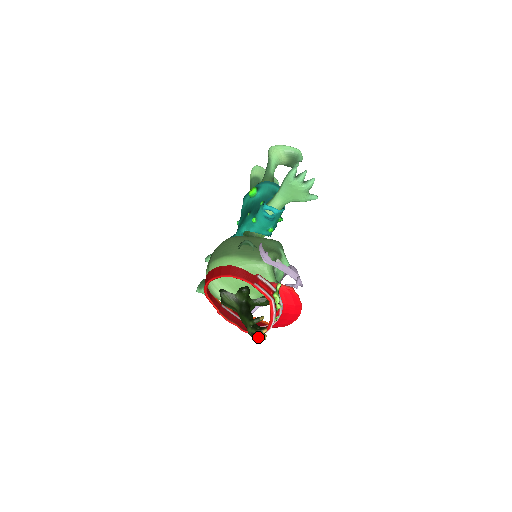
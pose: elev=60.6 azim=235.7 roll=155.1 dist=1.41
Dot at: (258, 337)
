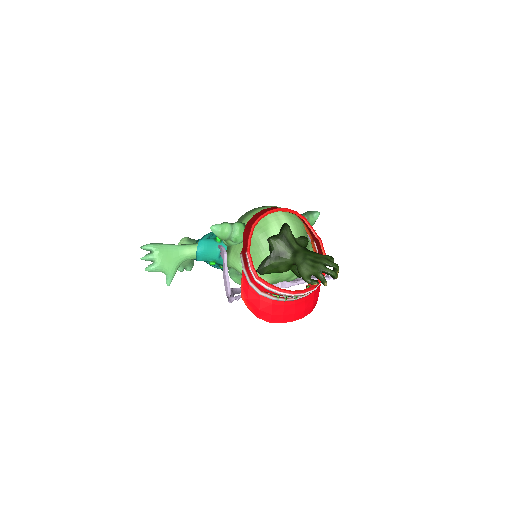
Dot at: (333, 271)
